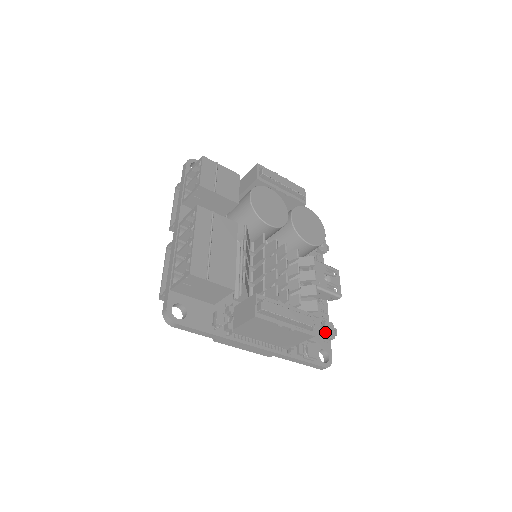
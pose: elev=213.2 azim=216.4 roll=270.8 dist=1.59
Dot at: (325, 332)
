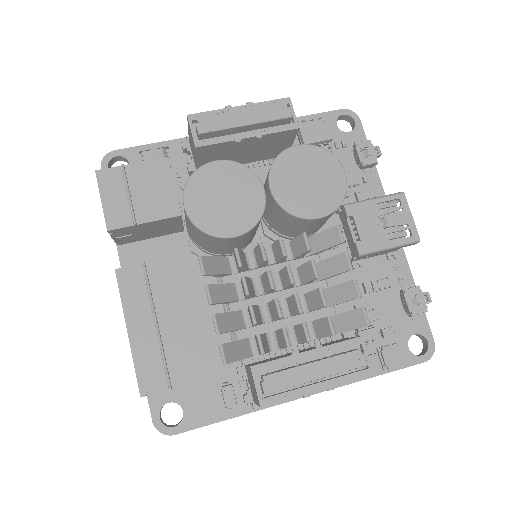
Dot at: (408, 310)
